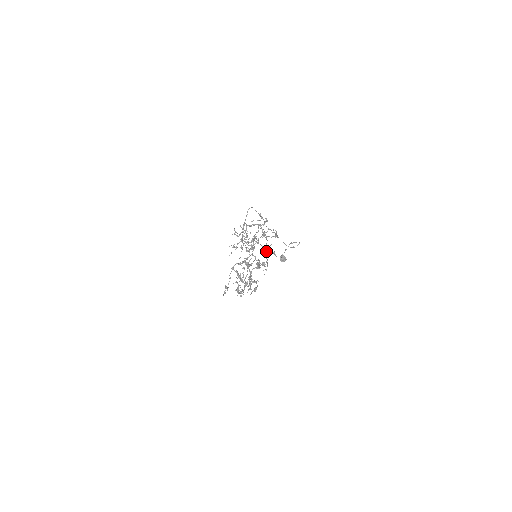
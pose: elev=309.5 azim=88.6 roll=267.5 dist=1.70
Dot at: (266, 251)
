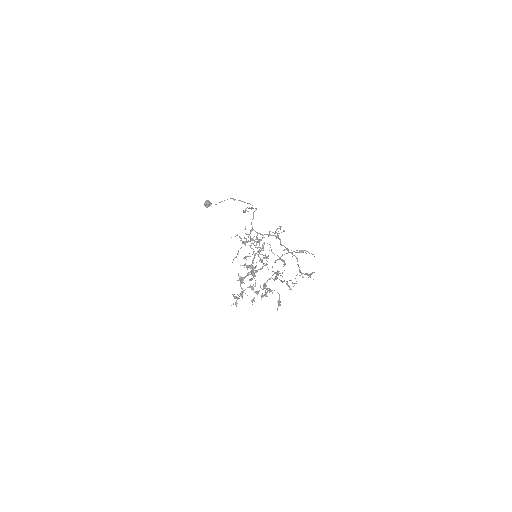
Dot at: (285, 263)
